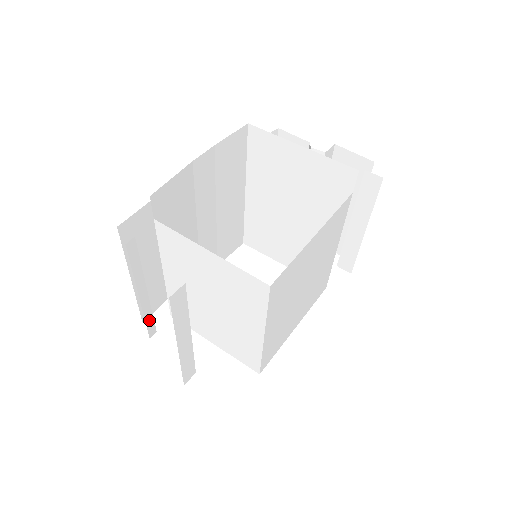
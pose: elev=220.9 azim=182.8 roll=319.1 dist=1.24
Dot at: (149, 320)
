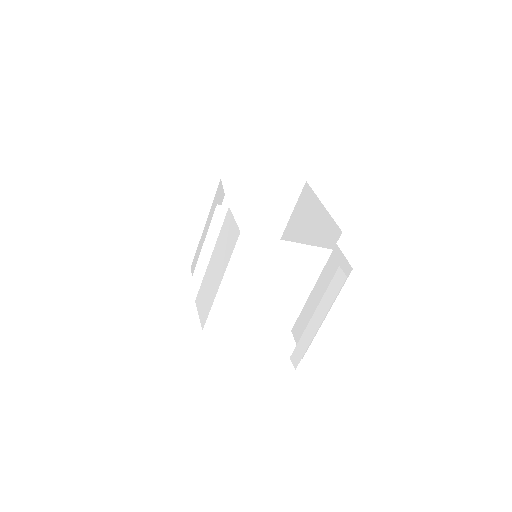
Dot at: occluded
